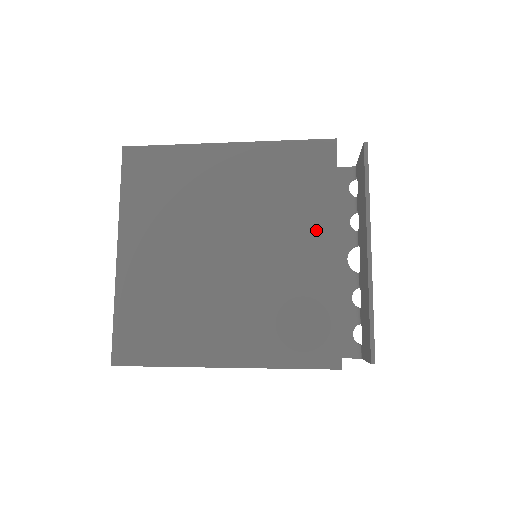
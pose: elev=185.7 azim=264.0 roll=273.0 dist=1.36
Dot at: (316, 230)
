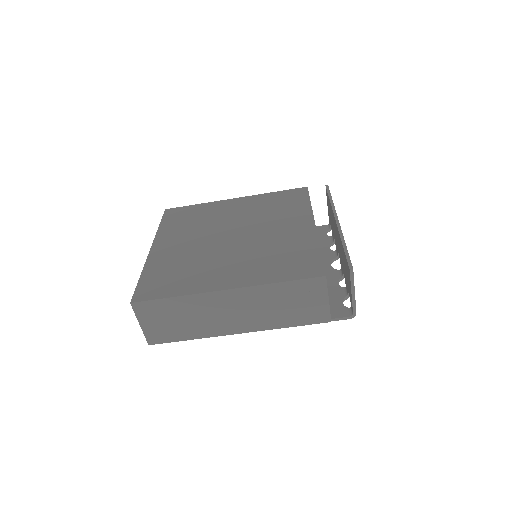
Dot at: (297, 219)
